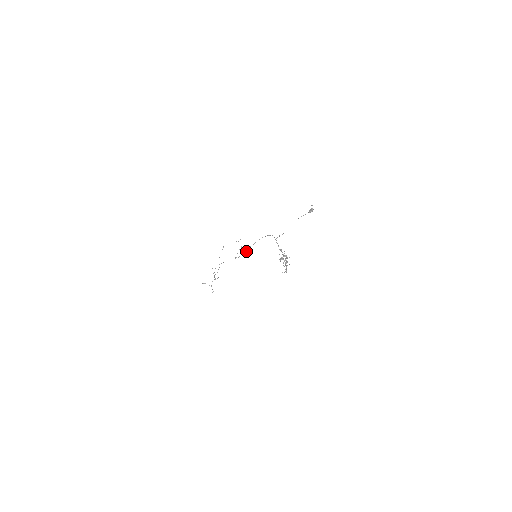
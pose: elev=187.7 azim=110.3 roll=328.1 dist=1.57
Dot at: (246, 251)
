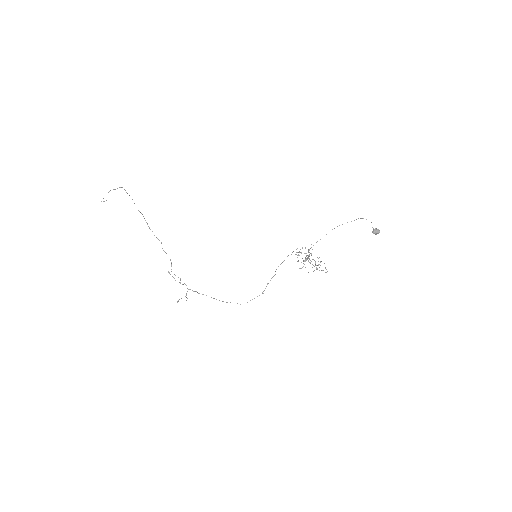
Dot at: occluded
